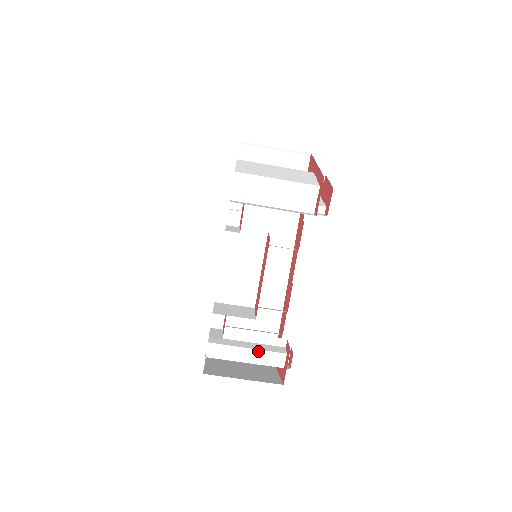
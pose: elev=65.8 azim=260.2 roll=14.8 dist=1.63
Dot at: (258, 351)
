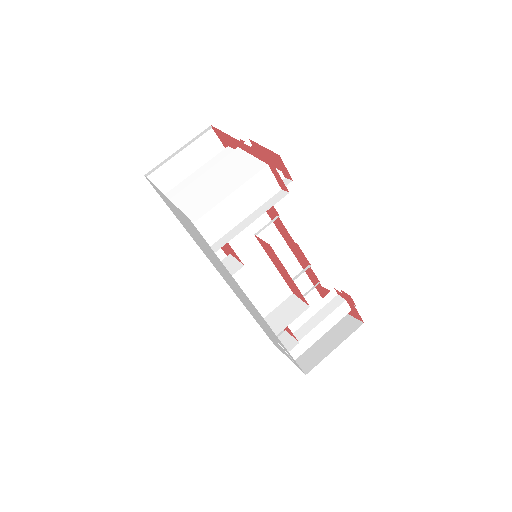
Dot at: (325, 320)
